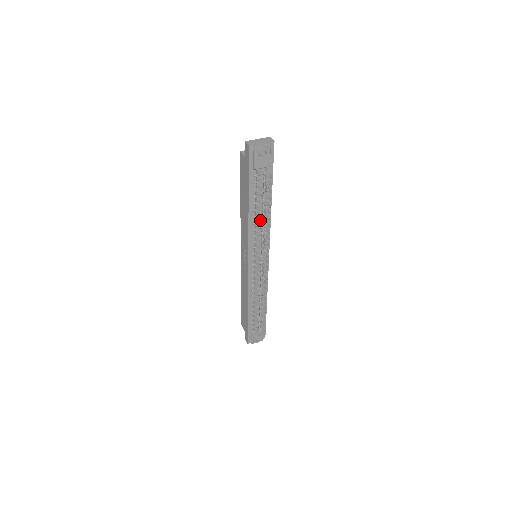
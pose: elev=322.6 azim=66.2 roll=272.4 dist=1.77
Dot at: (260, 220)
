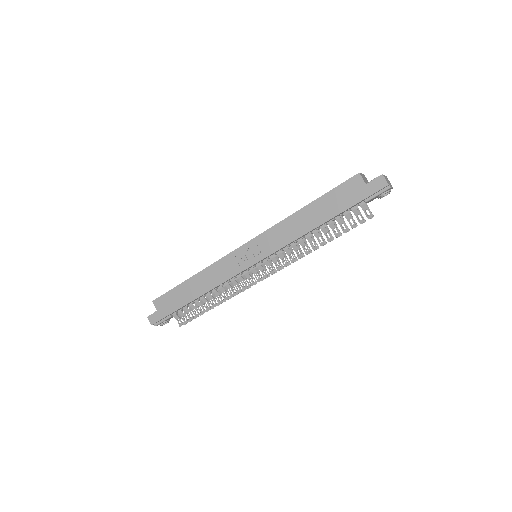
Dot at: occluded
